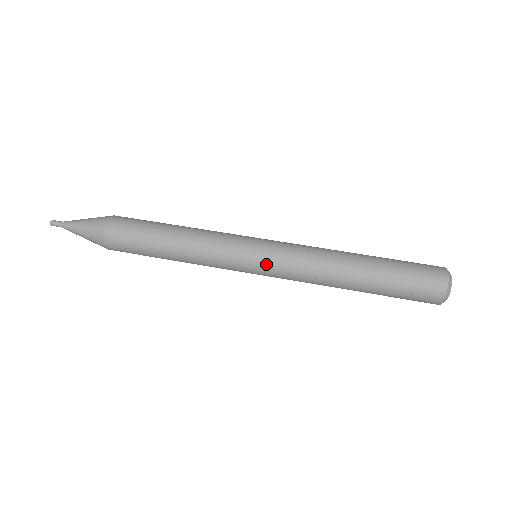
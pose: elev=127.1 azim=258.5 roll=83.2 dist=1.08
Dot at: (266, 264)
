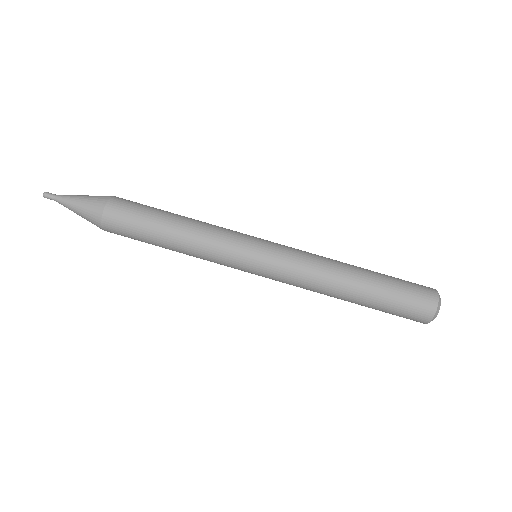
Dot at: (268, 261)
